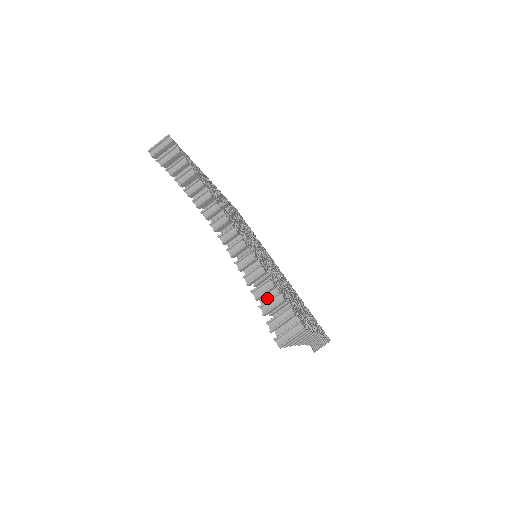
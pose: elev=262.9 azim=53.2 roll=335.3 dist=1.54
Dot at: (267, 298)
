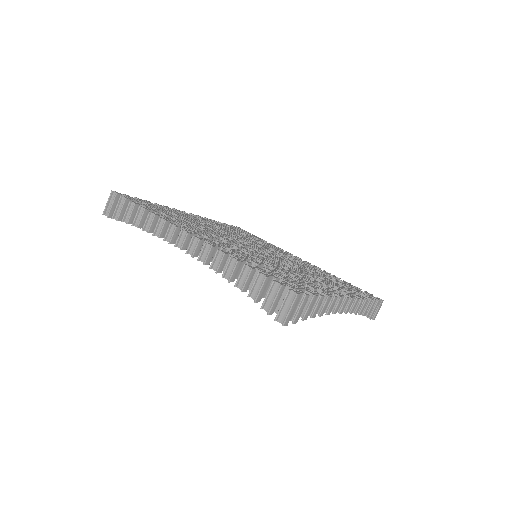
Dot at: occluded
